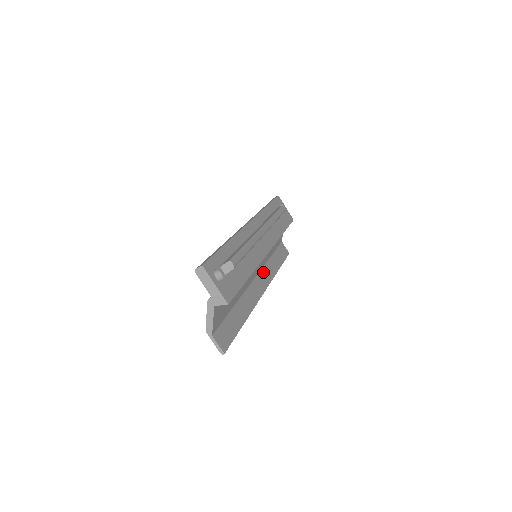
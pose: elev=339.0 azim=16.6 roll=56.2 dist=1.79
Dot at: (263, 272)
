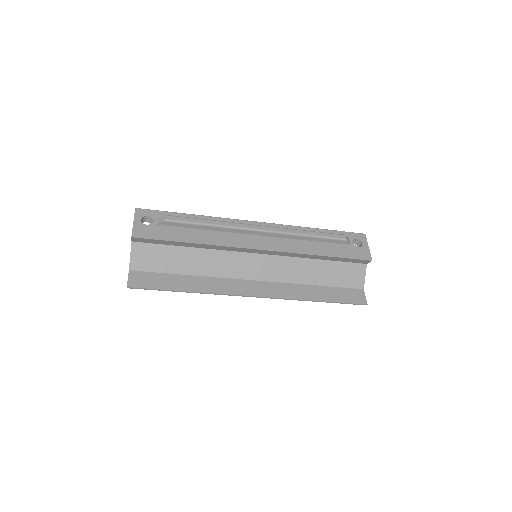
Dot at: (277, 285)
